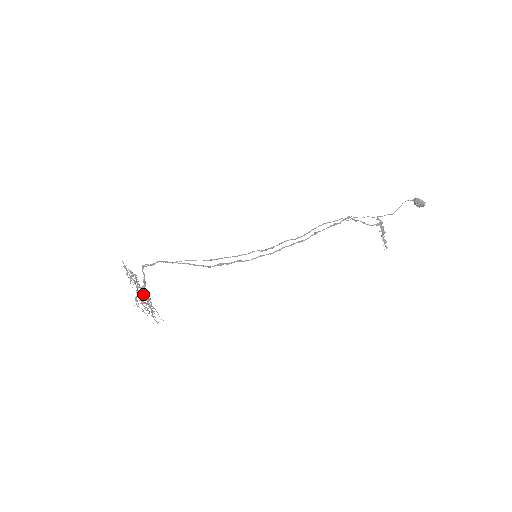
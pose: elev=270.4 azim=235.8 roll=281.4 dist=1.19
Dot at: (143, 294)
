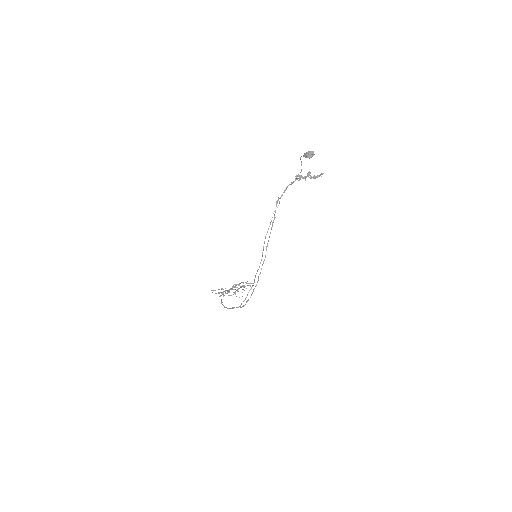
Dot at: (234, 293)
